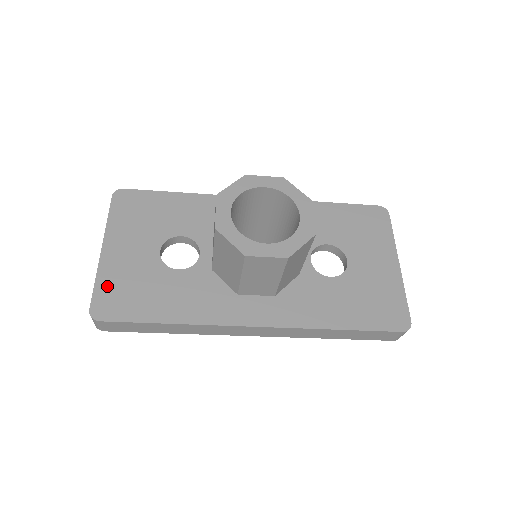
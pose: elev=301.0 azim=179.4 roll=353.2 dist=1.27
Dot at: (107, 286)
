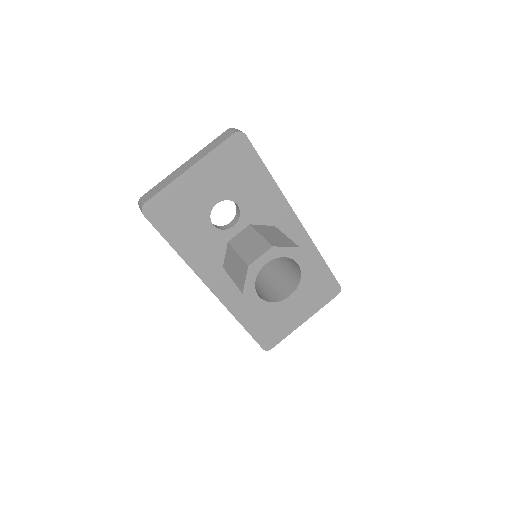
Dot at: (168, 197)
